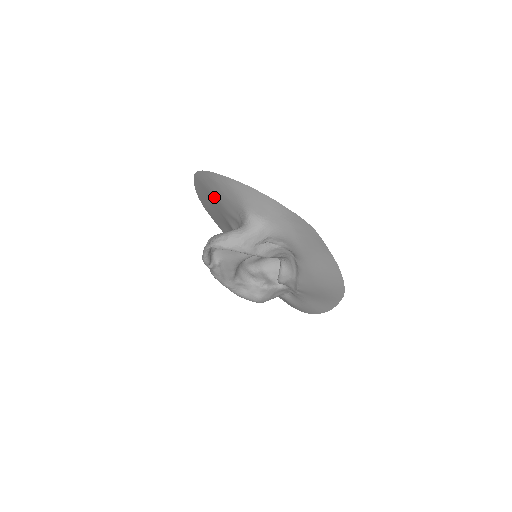
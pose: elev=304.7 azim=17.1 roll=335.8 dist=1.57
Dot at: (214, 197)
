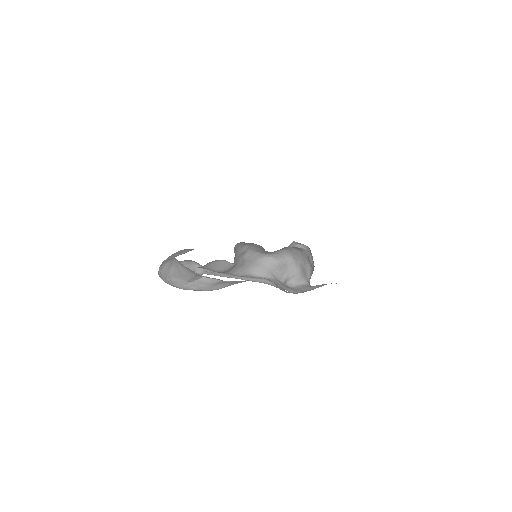
Dot at: occluded
